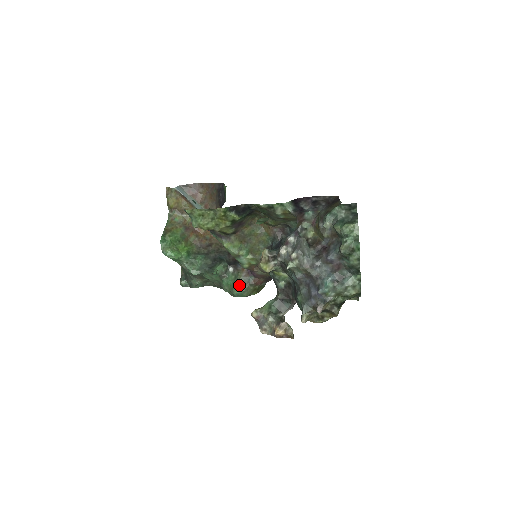
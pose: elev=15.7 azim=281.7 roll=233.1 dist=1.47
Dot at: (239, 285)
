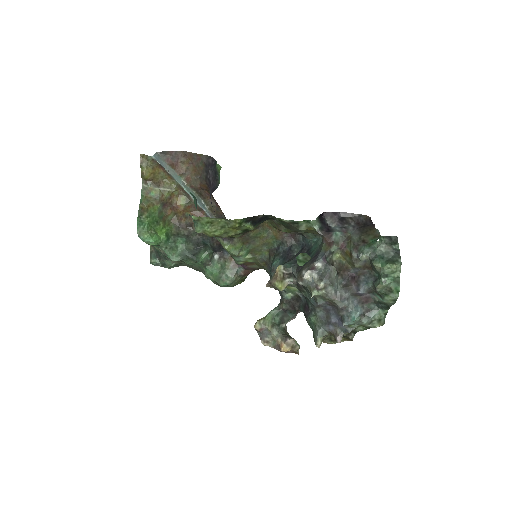
Dot at: (227, 276)
